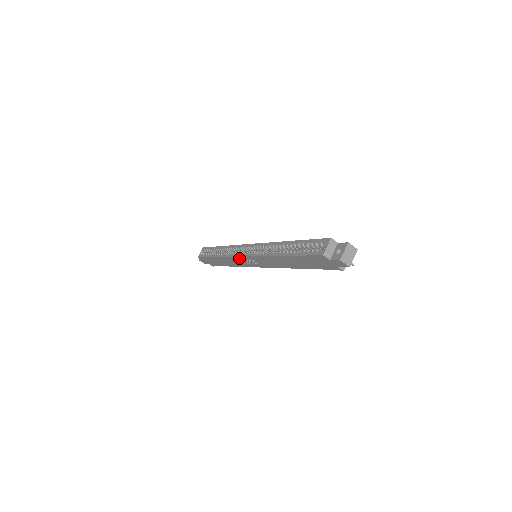
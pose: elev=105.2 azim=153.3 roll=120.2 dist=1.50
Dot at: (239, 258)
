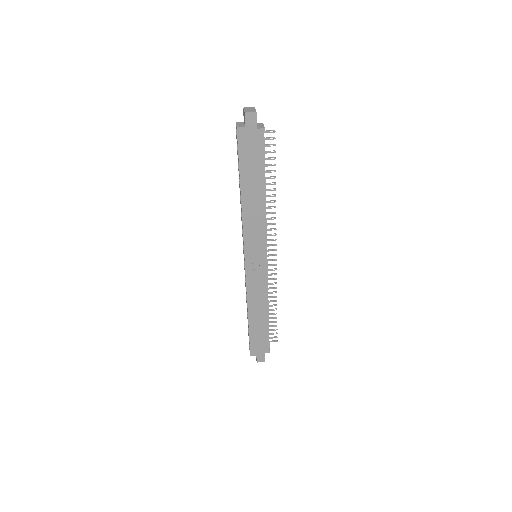
Dot at: (248, 273)
